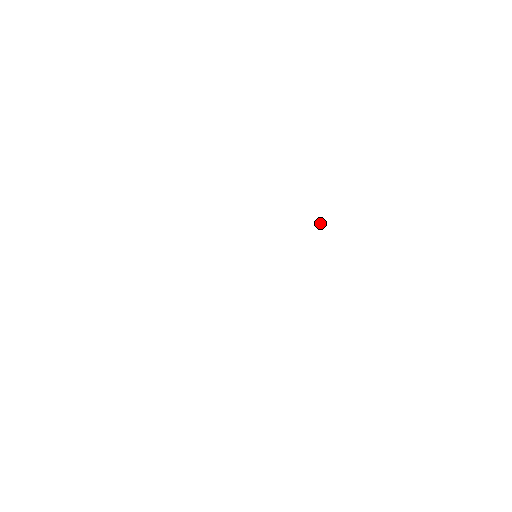
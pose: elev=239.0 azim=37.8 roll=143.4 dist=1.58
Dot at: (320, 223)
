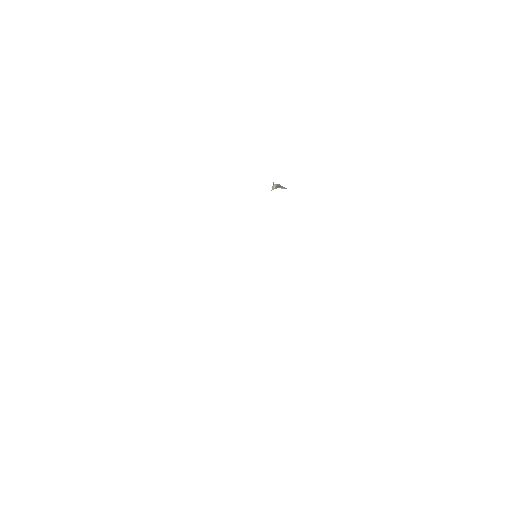
Dot at: (277, 185)
